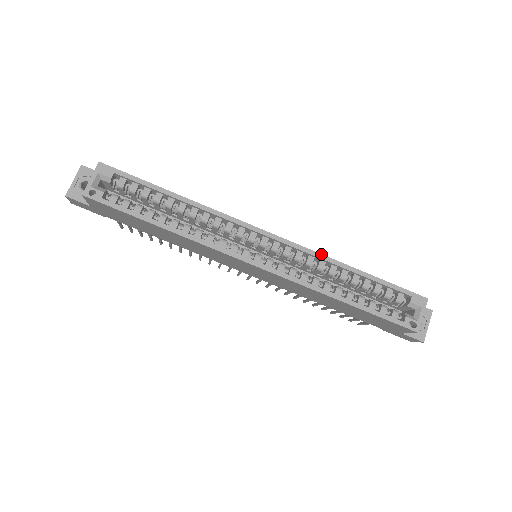
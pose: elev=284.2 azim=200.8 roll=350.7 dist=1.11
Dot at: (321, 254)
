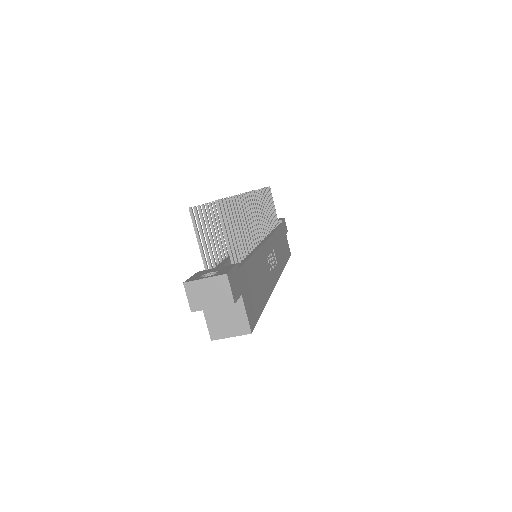
Dot at: occluded
